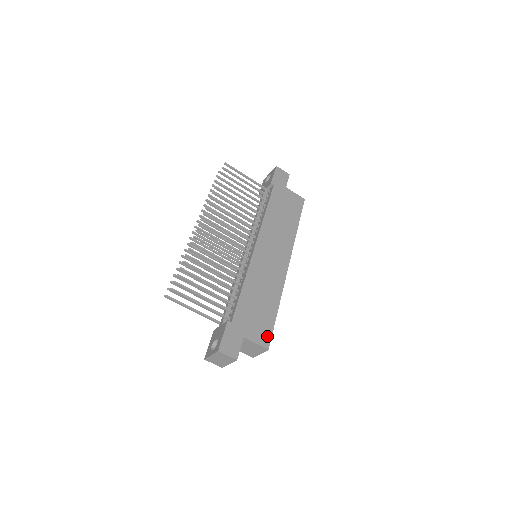
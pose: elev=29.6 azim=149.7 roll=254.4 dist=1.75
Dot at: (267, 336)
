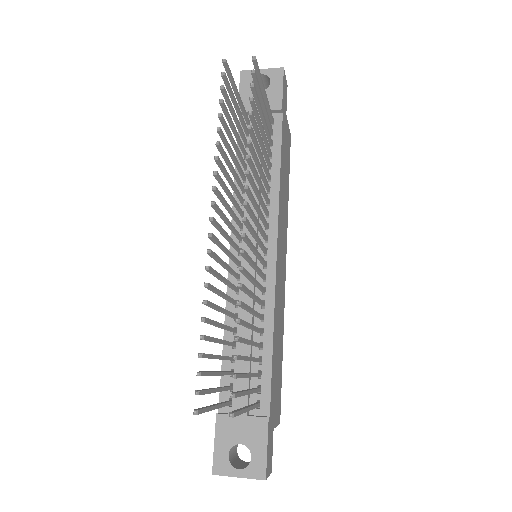
Dot at: (280, 404)
